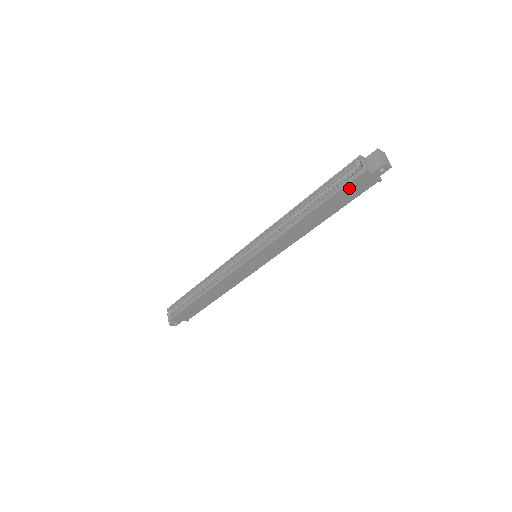
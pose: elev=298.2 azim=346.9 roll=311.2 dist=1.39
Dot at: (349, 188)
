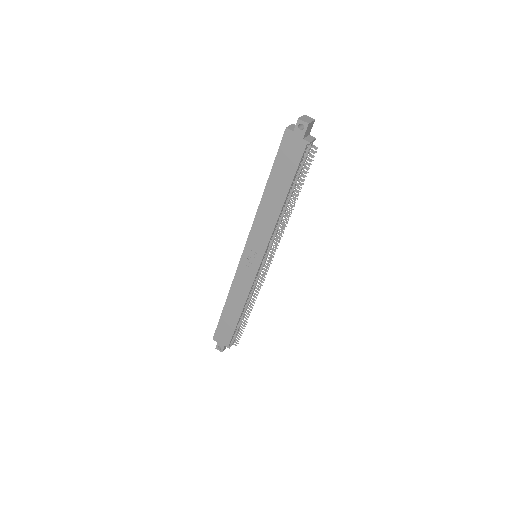
Dot at: (284, 153)
